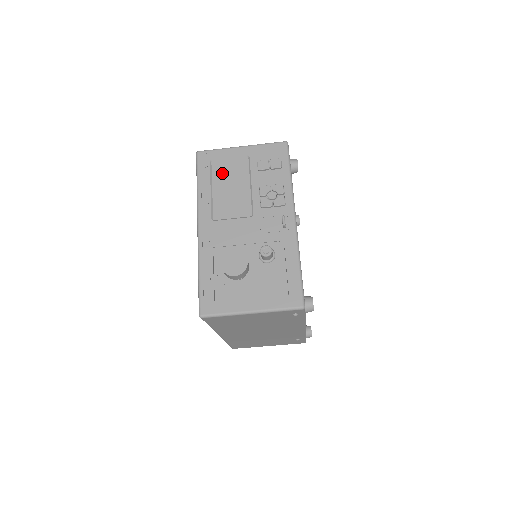
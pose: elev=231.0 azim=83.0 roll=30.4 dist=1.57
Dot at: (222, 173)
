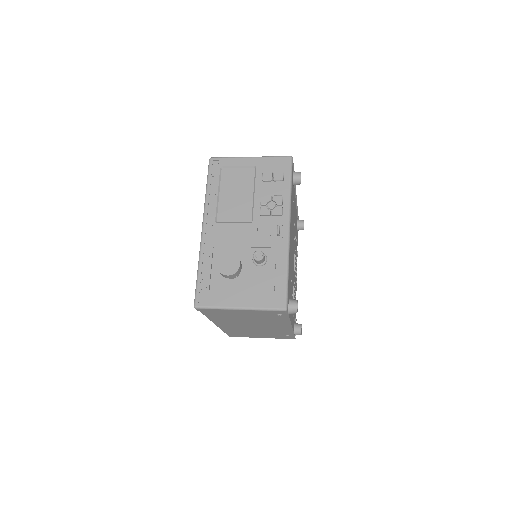
Dot at: (230, 180)
